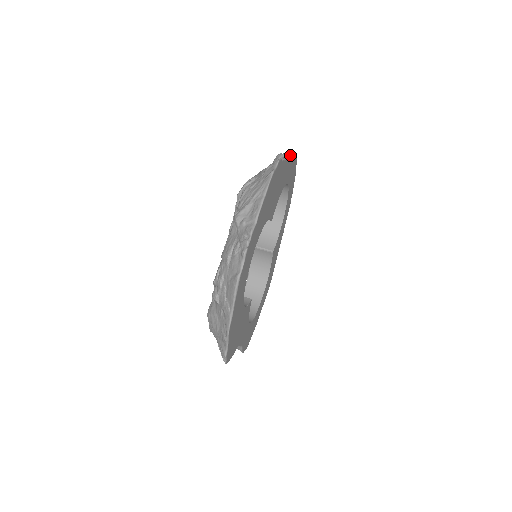
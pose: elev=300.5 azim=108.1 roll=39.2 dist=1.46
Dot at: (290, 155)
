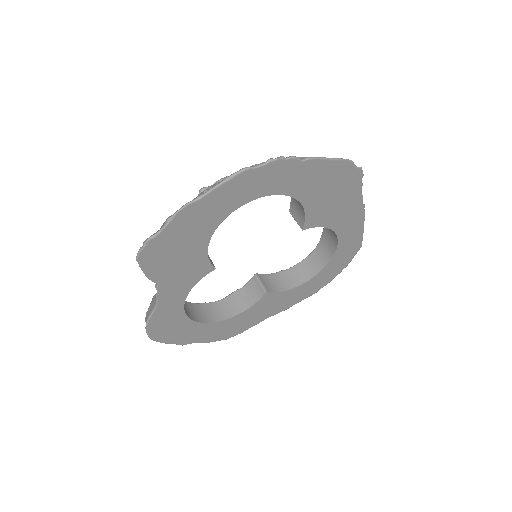
Dot at: occluded
